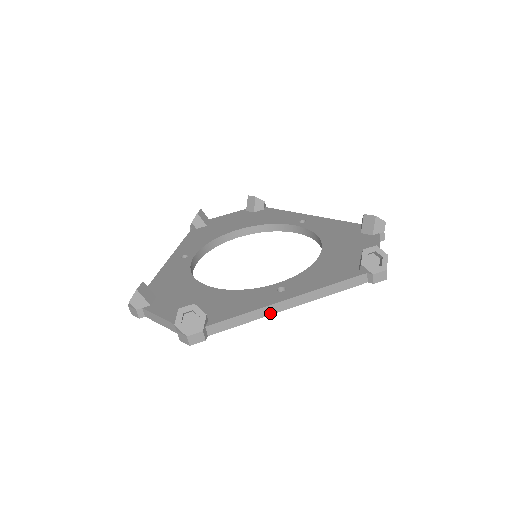
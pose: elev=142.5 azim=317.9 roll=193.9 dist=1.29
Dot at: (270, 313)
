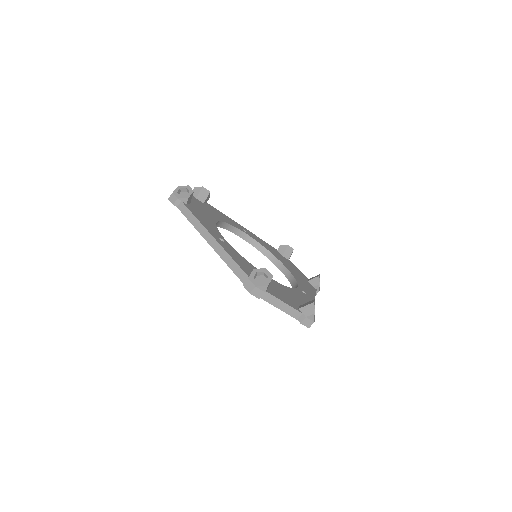
Dot at: occluded
